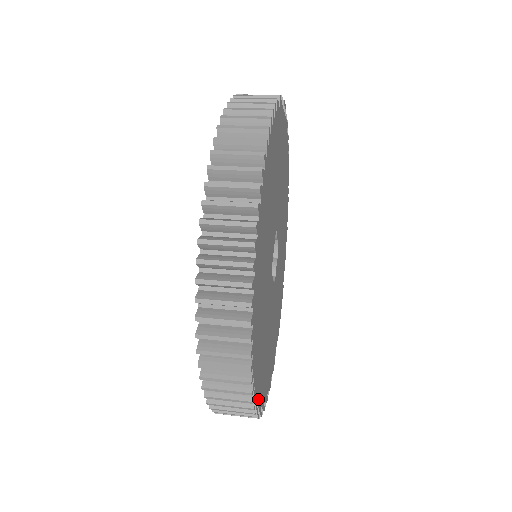
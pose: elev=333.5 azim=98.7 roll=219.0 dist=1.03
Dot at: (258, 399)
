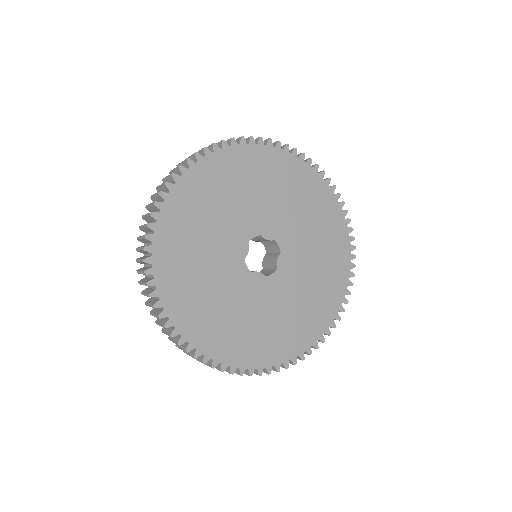
Dot at: (163, 214)
